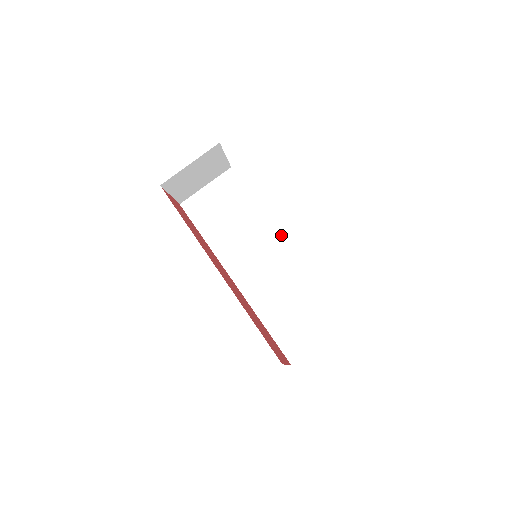
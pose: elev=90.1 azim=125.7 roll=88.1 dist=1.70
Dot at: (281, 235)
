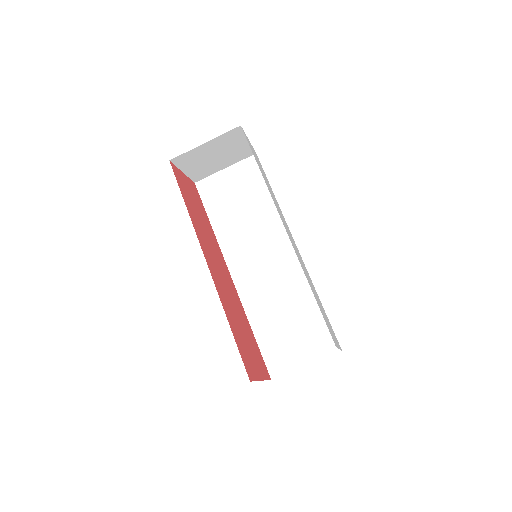
Dot at: occluded
